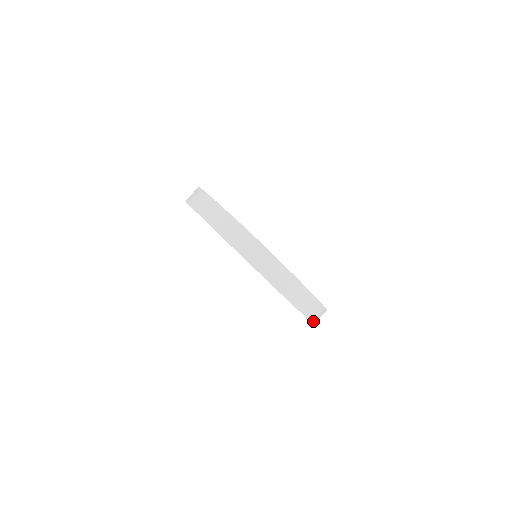
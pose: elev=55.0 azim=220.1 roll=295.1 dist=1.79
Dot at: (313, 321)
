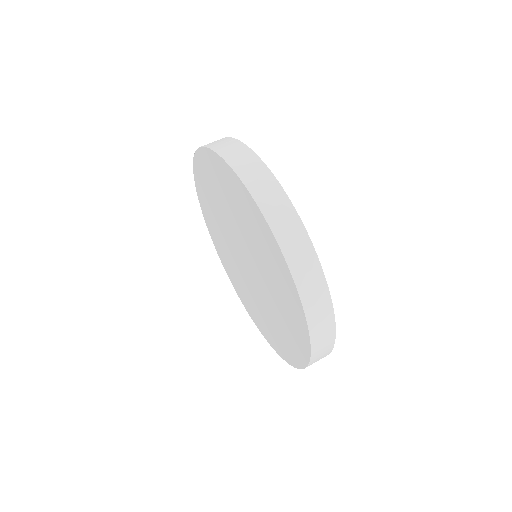
Dot at: (303, 298)
